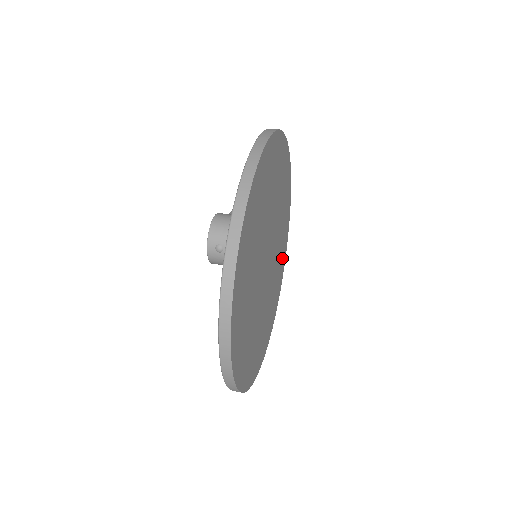
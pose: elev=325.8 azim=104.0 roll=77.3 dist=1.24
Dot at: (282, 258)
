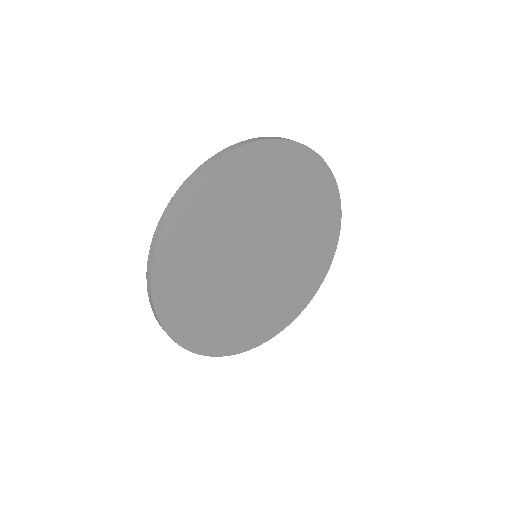
Dot at: (280, 315)
